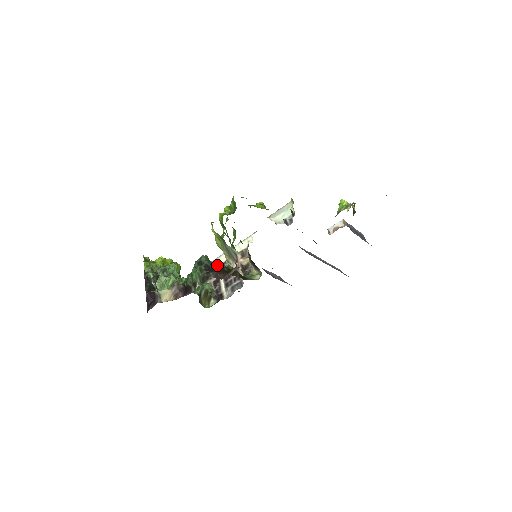
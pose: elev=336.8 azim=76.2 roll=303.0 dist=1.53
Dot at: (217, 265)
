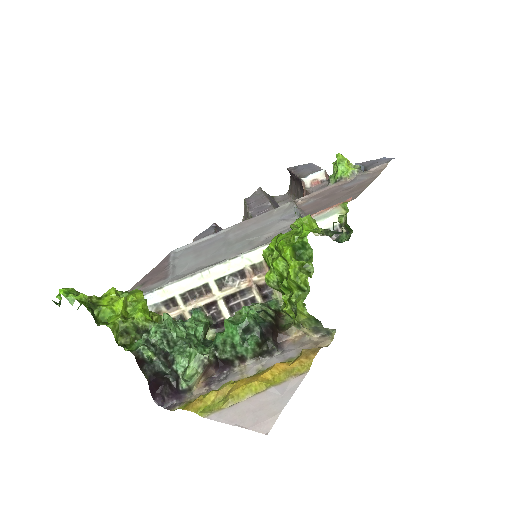
Dot at: (265, 322)
